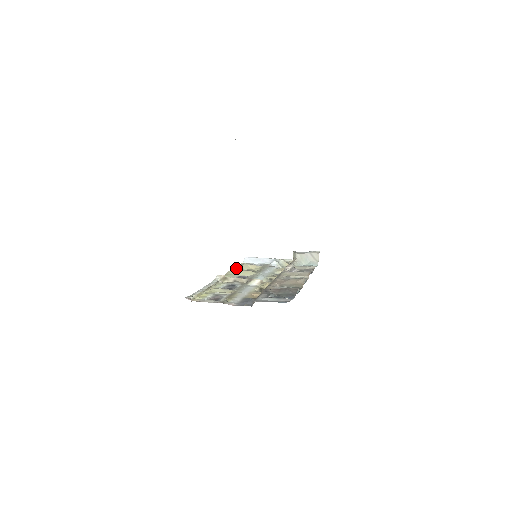
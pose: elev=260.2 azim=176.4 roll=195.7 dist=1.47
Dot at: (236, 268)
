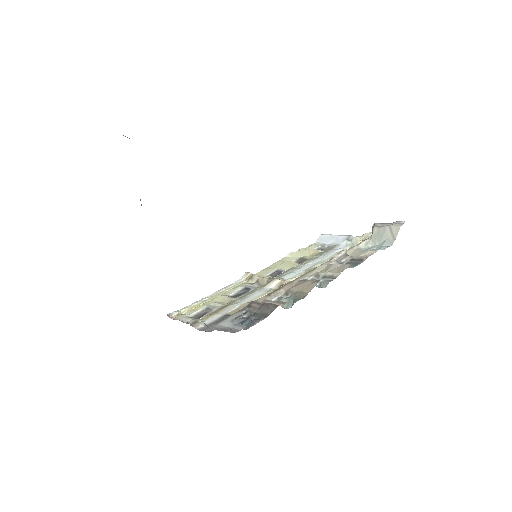
Dot at: (289, 256)
